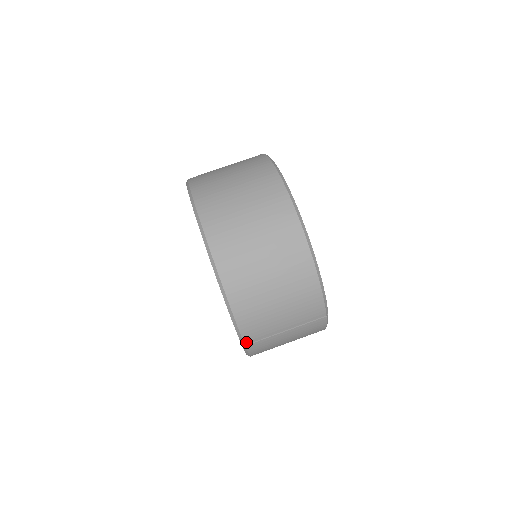
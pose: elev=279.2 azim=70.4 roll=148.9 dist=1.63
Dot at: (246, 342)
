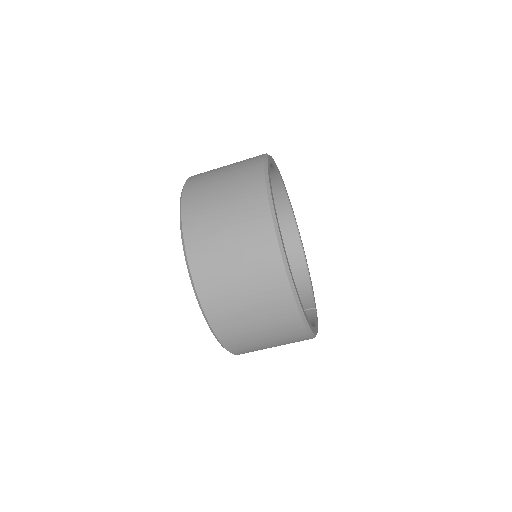
Dot at: occluded
